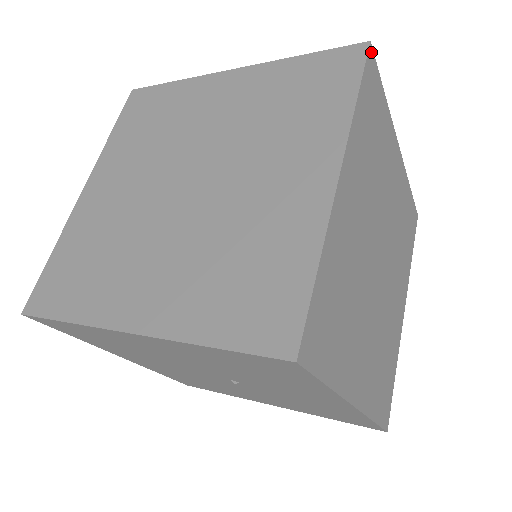
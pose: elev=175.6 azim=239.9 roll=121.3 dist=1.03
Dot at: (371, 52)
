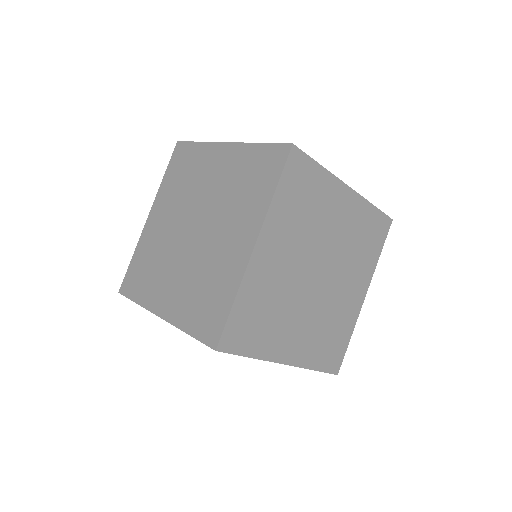
Dot at: (295, 150)
